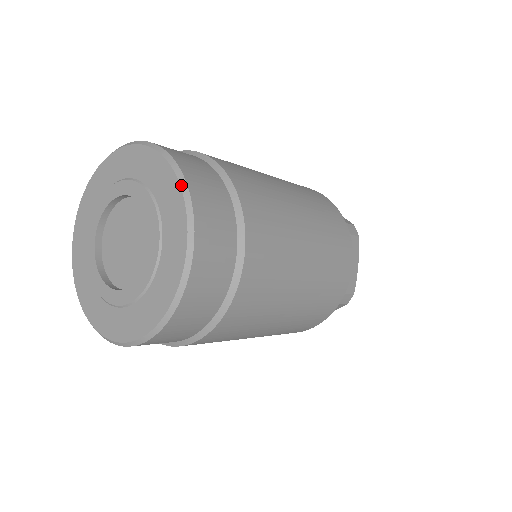
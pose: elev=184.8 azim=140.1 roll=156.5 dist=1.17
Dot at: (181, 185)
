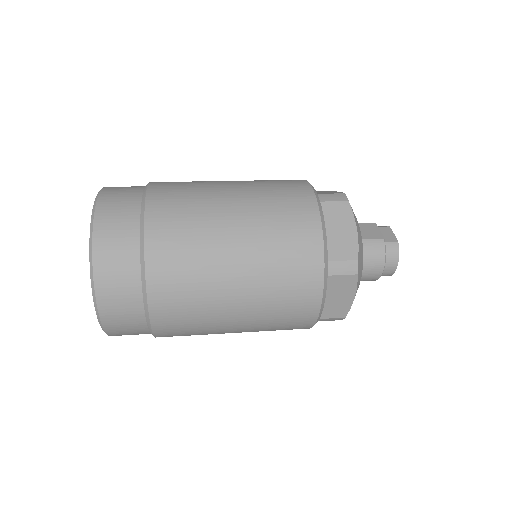
Dot at: (95, 200)
